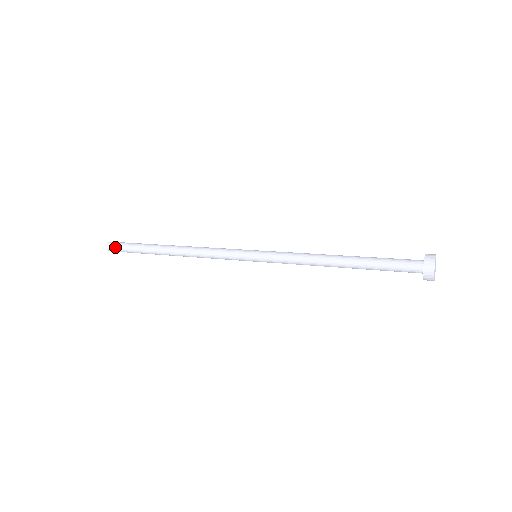
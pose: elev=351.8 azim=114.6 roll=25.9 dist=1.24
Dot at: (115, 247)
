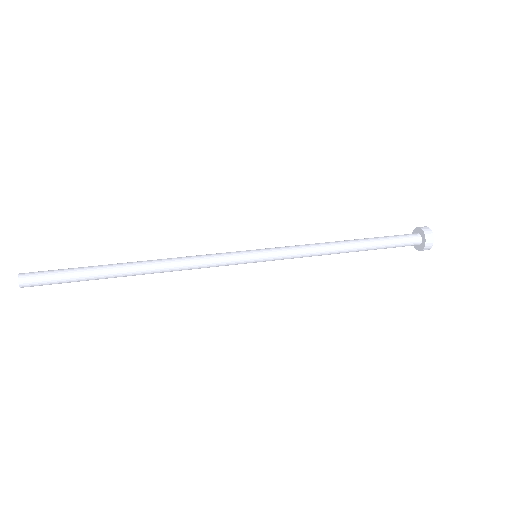
Dot at: (37, 280)
